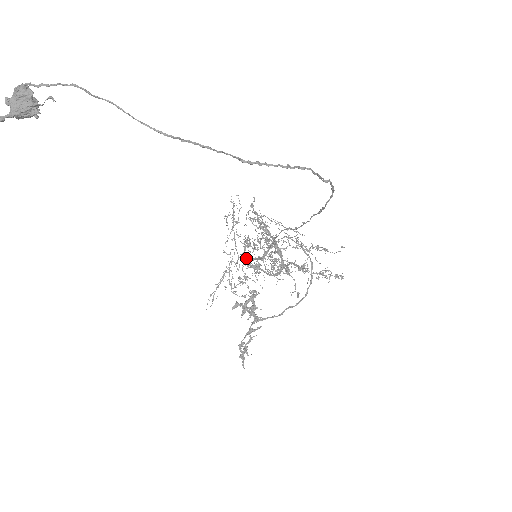
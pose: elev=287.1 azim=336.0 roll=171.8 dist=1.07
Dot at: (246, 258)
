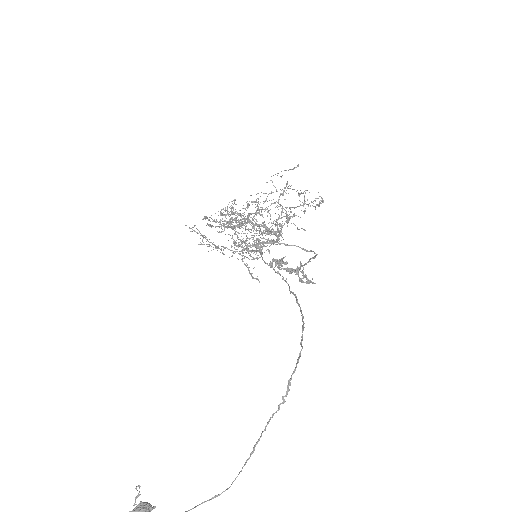
Dot at: (247, 250)
